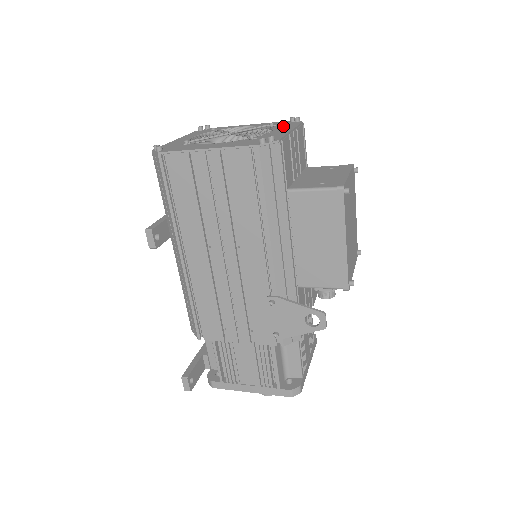
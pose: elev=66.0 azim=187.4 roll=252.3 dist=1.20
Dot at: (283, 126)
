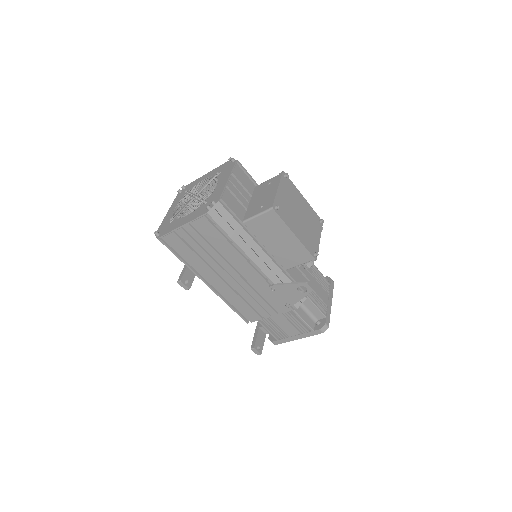
Dot at: (224, 173)
